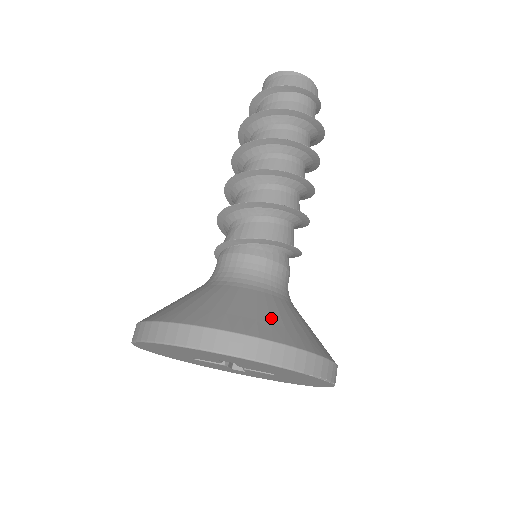
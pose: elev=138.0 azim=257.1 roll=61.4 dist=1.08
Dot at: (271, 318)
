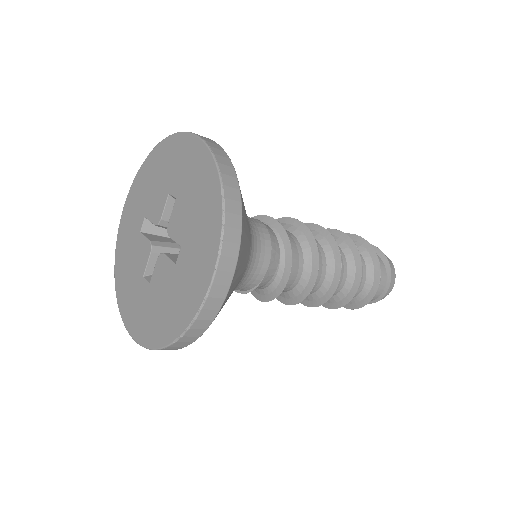
Dot at: occluded
